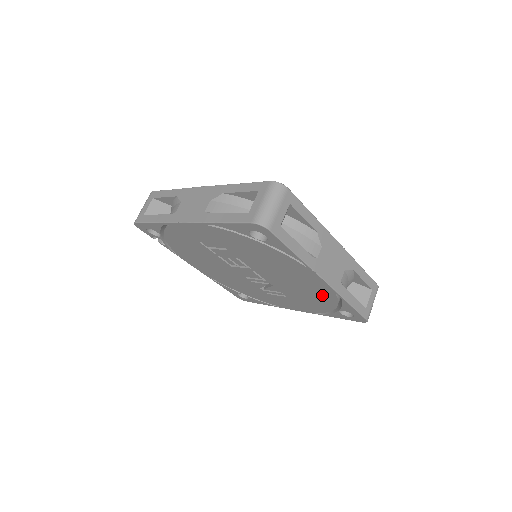
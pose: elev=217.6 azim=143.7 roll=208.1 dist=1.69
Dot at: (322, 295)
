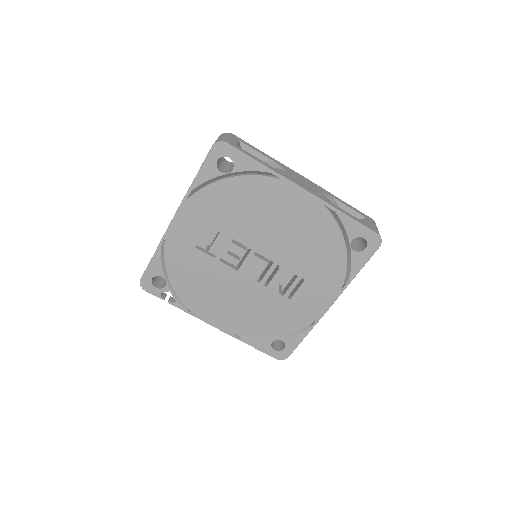
Dot at: (320, 227)
